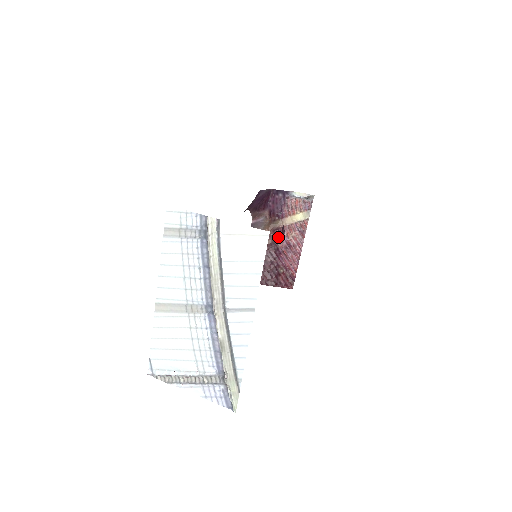
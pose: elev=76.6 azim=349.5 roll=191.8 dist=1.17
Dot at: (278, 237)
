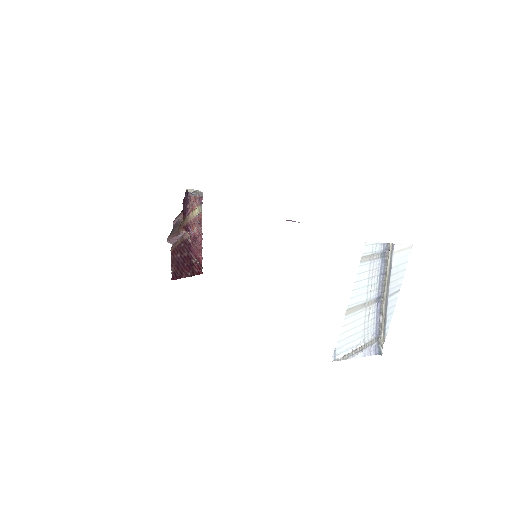
Dot at: (187, 232)
